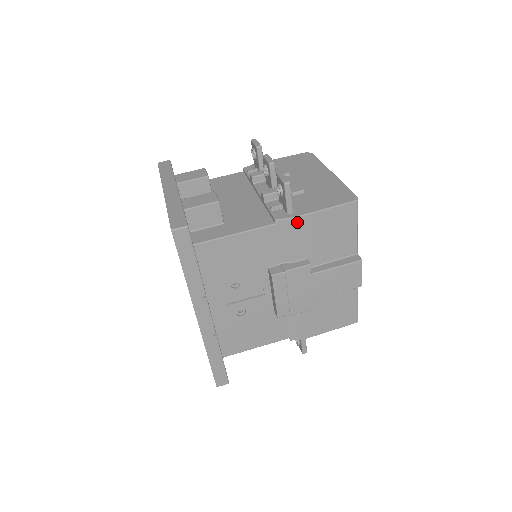
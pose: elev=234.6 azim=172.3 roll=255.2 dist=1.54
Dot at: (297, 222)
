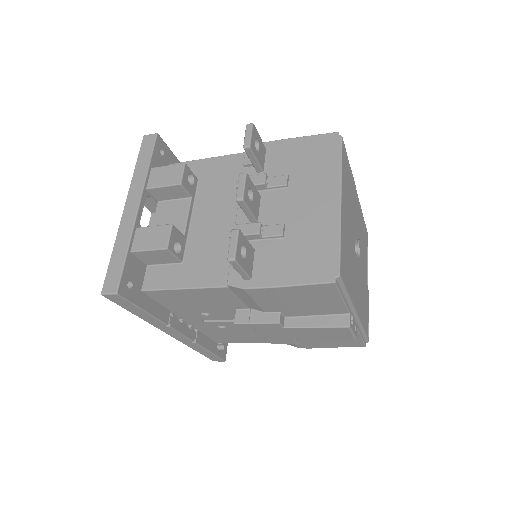
Dot at: (254, 291)
